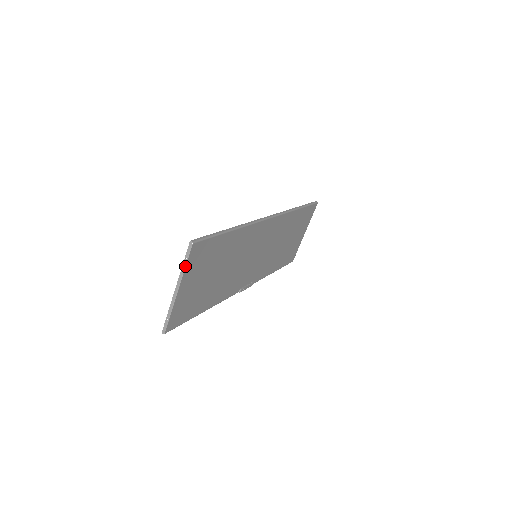
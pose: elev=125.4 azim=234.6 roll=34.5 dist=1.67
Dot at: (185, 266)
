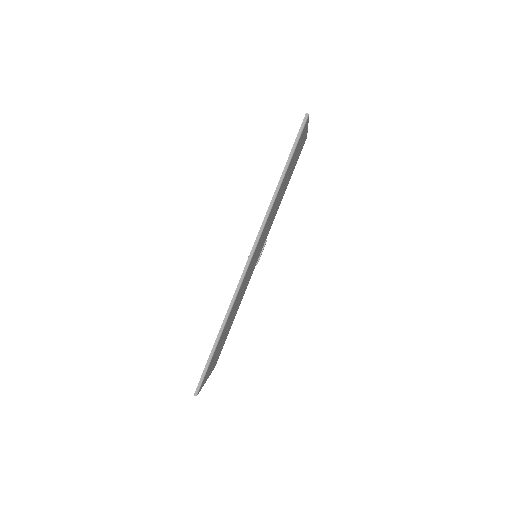
Dot at: (201, 388)
